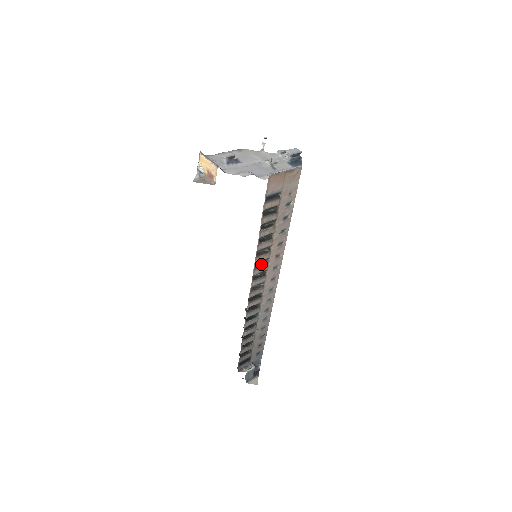
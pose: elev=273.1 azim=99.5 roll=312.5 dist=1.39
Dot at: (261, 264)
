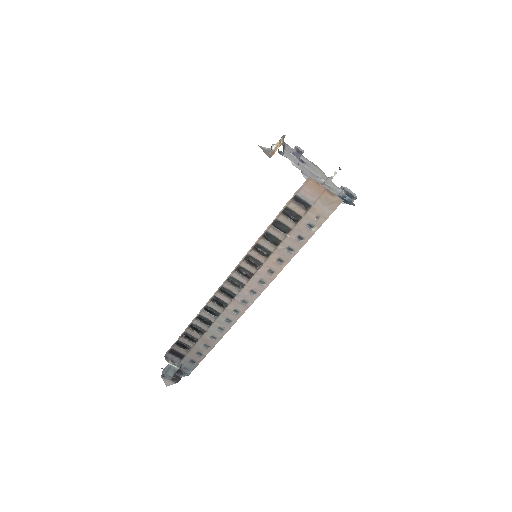
Dot at: (253, 264)
